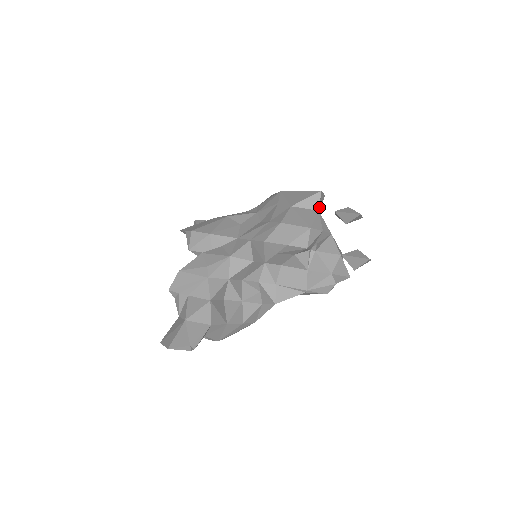
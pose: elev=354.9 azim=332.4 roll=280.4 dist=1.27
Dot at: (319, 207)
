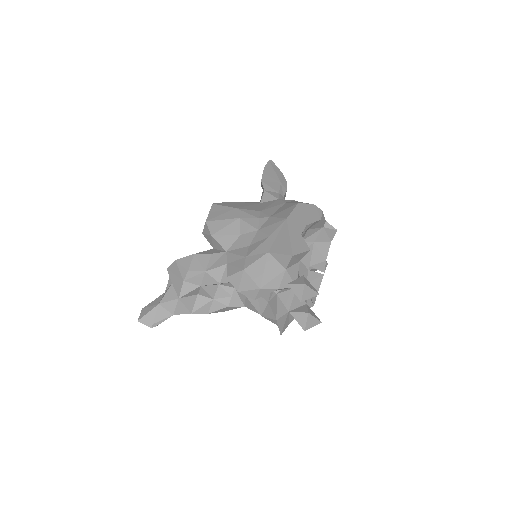
Dot at: (298, 259)
